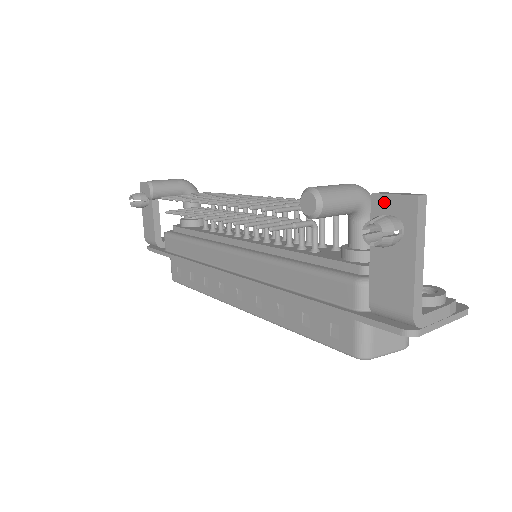
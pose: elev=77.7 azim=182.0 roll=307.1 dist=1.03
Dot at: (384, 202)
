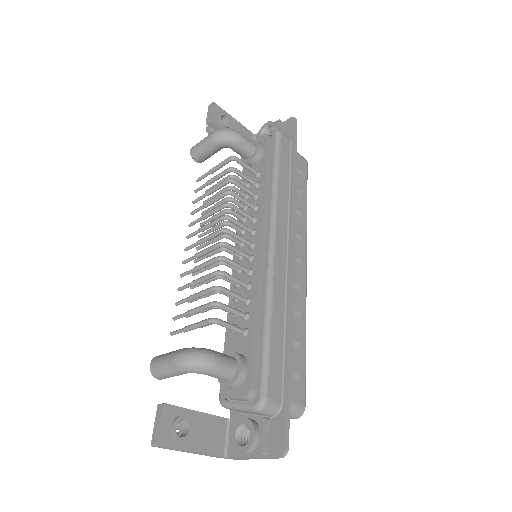
Dot at: occluded
